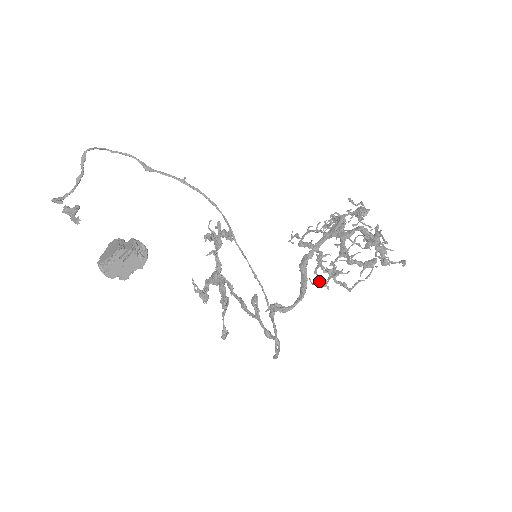
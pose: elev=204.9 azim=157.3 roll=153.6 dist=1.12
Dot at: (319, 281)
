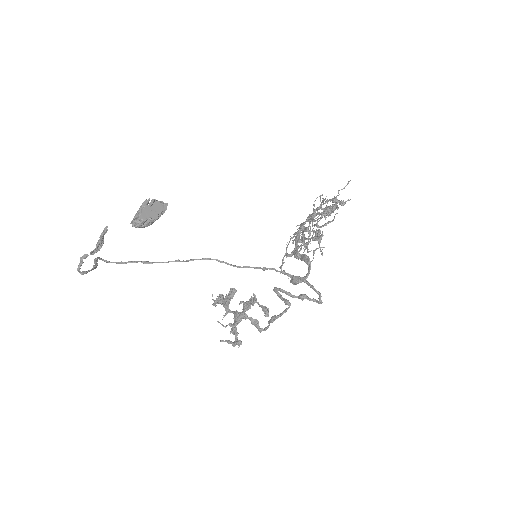
Dot at: (314, 250)
